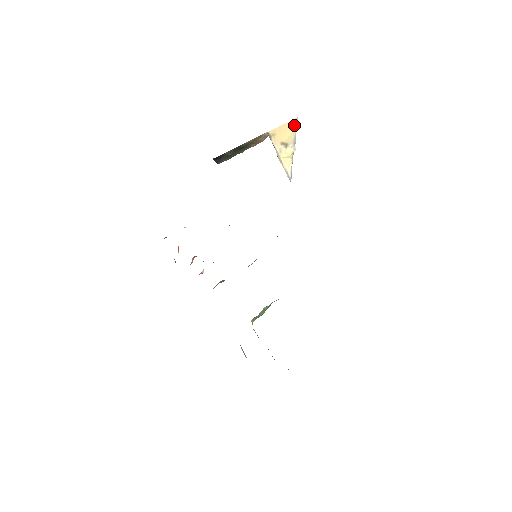
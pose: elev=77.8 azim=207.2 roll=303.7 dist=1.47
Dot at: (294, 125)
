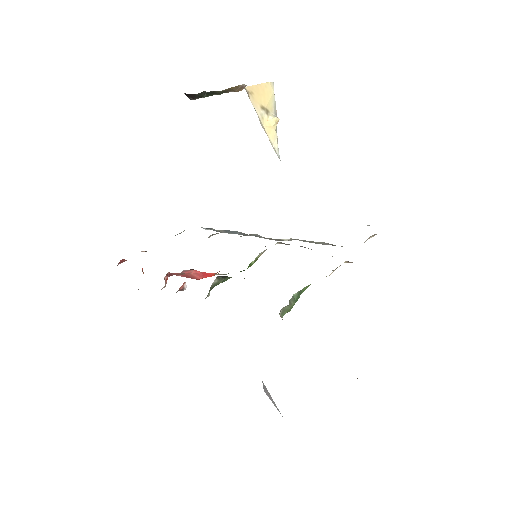
Dot at: (271, 90)
